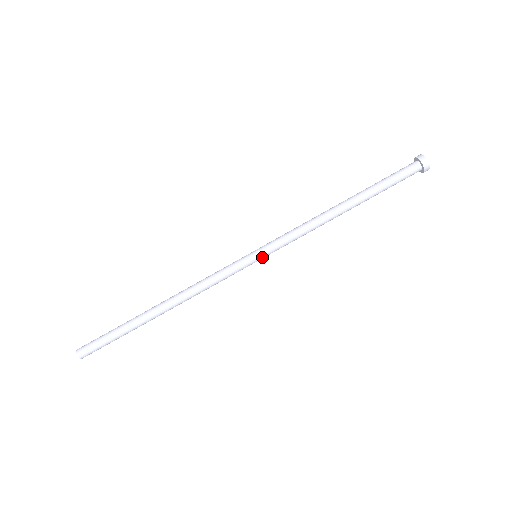
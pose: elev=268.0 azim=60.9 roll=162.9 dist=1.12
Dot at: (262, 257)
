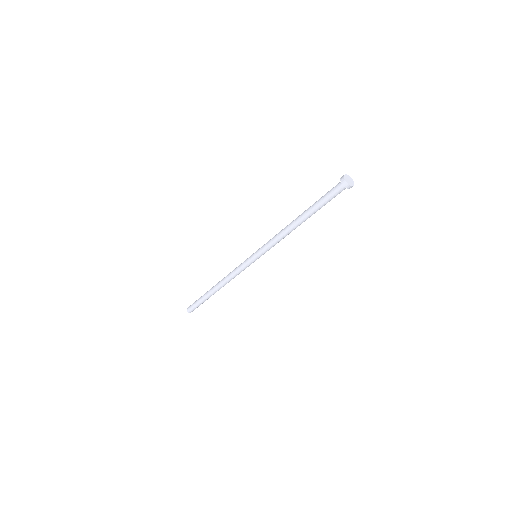
Dot at: occluded
